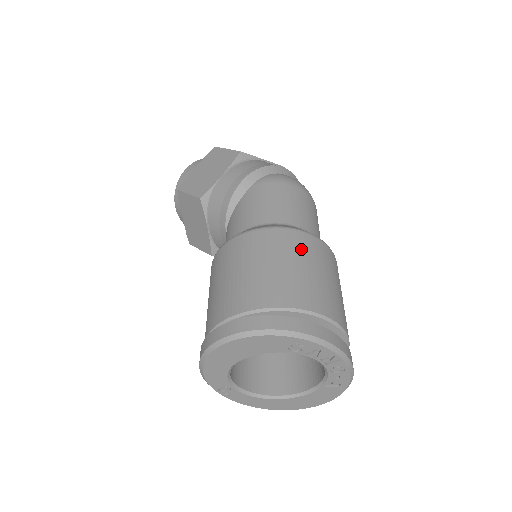
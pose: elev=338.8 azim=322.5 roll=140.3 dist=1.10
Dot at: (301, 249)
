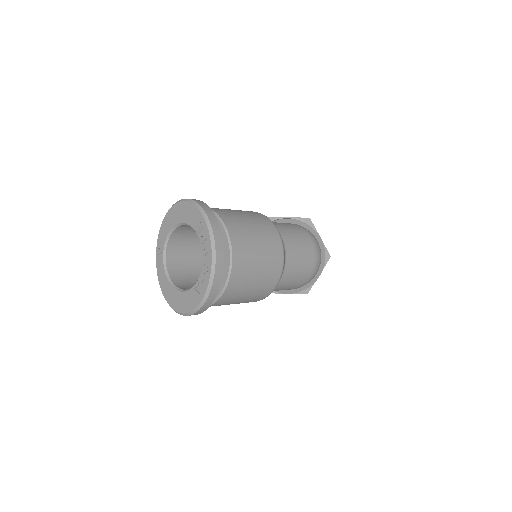
Dot at: (264, 227)
